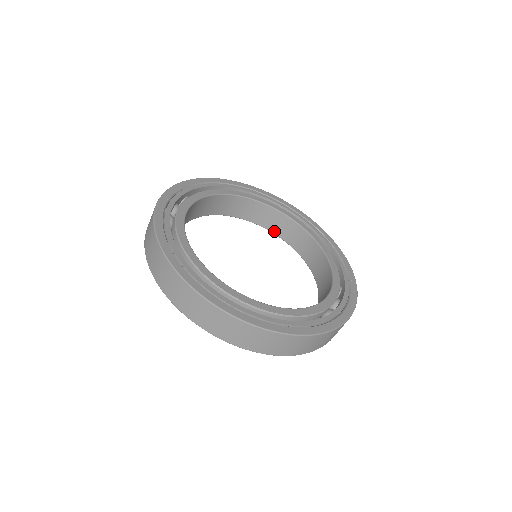
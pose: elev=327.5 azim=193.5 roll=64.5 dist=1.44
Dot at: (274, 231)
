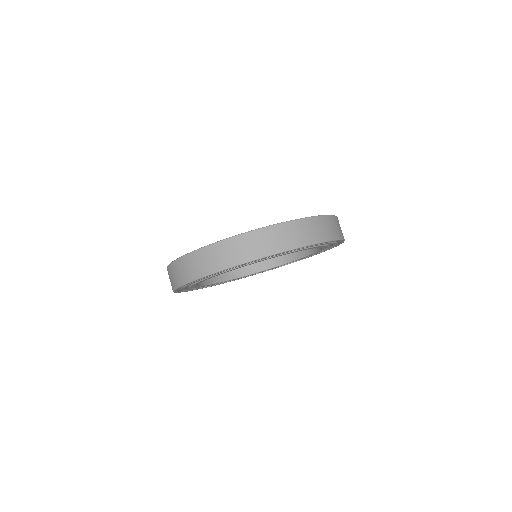
Dot at: (227, 278)
